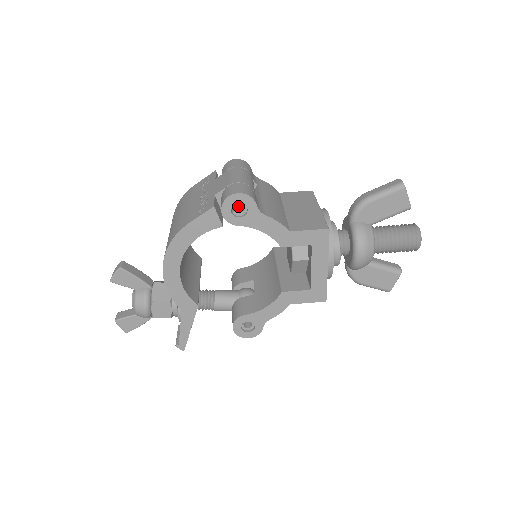
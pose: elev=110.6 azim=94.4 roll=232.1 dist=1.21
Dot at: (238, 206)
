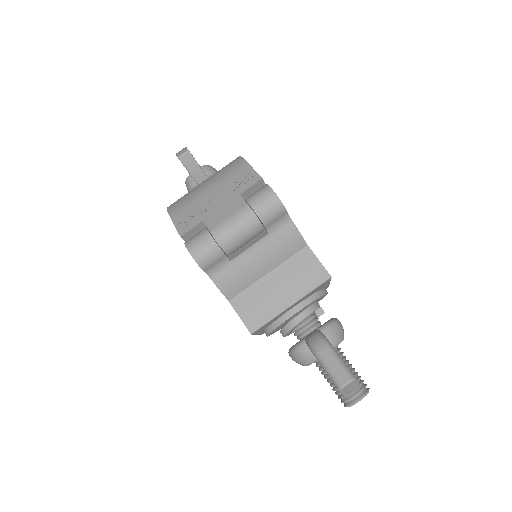
Dot at: occluded
